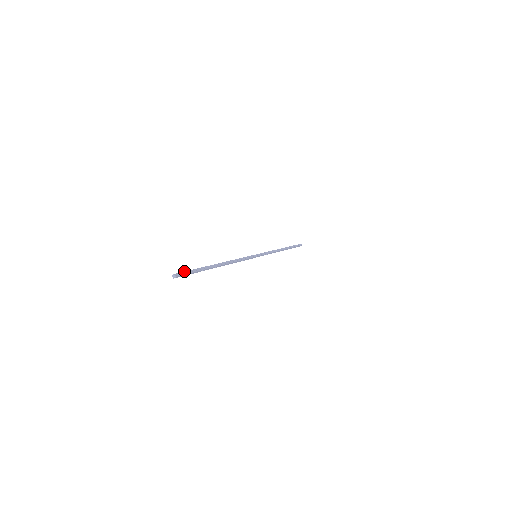
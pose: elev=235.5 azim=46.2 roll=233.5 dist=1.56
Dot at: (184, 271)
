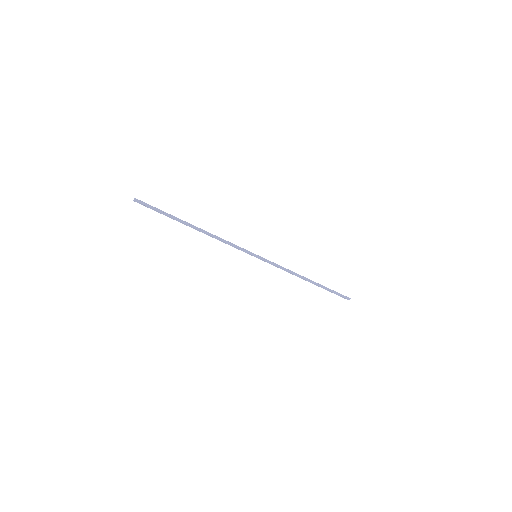
Dot at: (147, 205)
